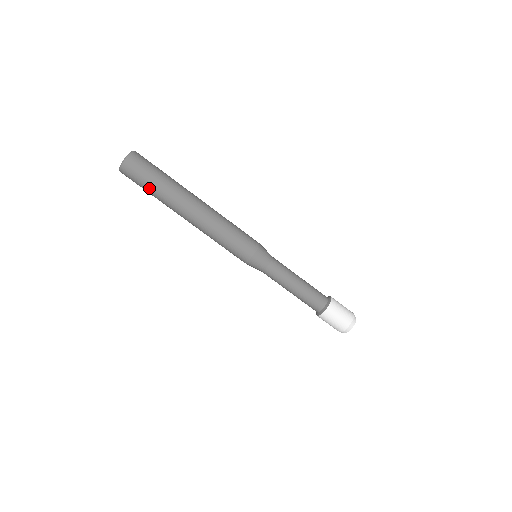
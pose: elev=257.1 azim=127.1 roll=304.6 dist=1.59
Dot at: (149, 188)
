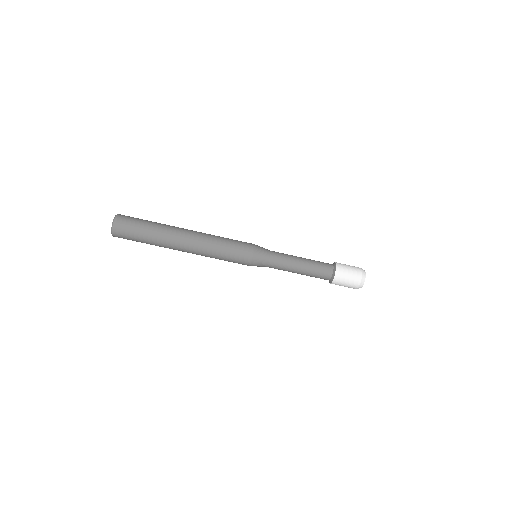
Dot at: (142, 239)
